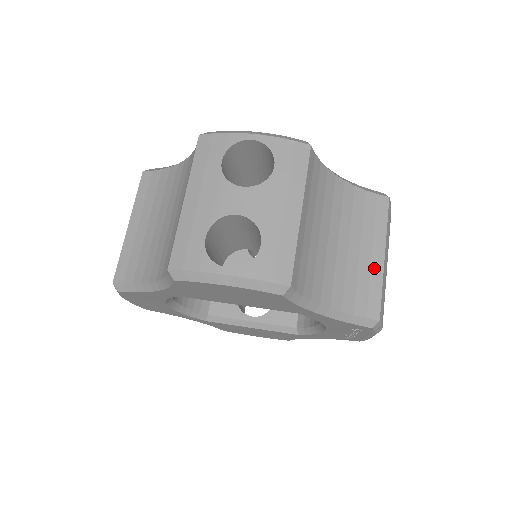
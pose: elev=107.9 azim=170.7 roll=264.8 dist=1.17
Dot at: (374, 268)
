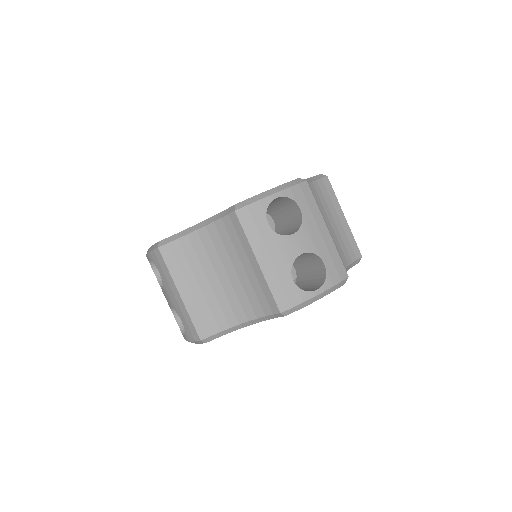
Dot at: (345, 228)
